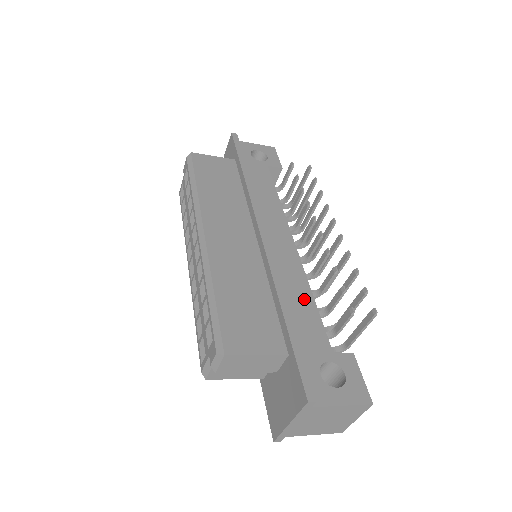
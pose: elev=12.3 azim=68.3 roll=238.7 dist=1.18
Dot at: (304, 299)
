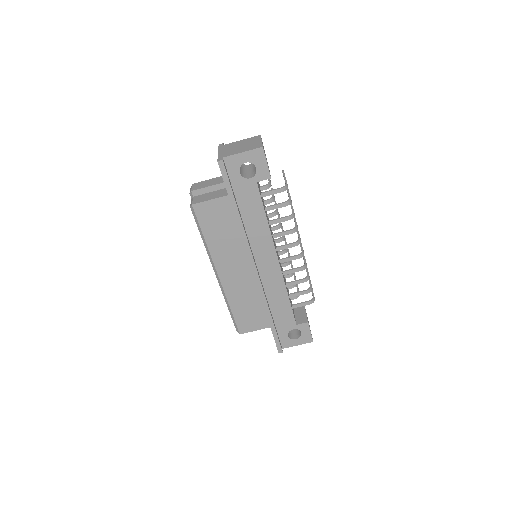
Dot at: occluded
